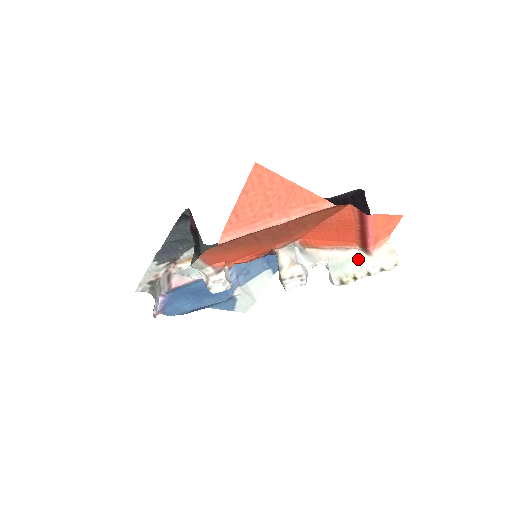
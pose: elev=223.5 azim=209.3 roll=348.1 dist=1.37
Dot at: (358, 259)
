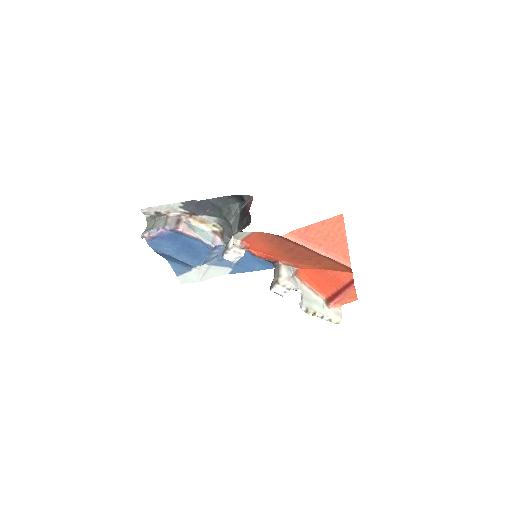
Dot at: (321, 304)
